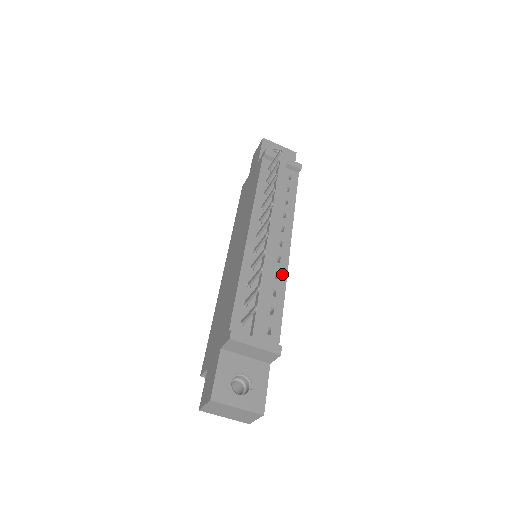
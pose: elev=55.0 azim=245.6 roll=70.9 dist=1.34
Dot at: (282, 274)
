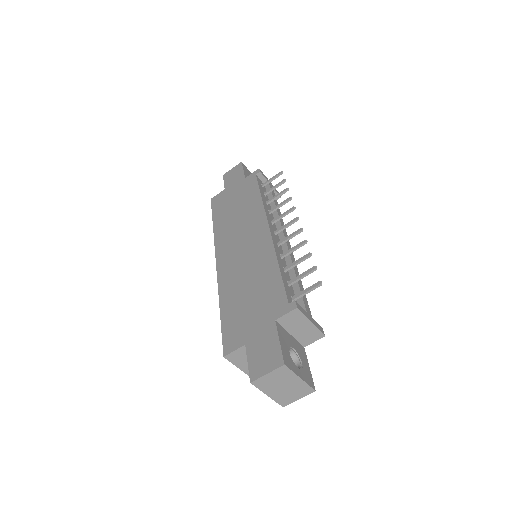
Dot at: occluded
